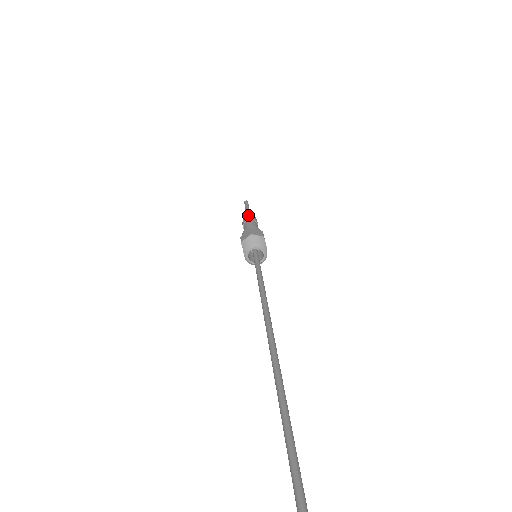
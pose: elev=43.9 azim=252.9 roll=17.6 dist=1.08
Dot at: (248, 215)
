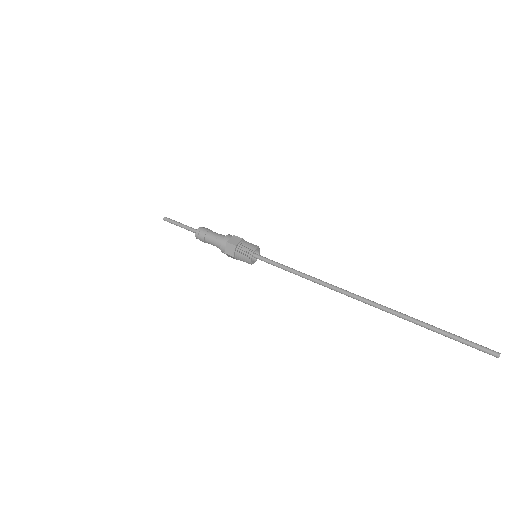
Dot at: (202, 227)
